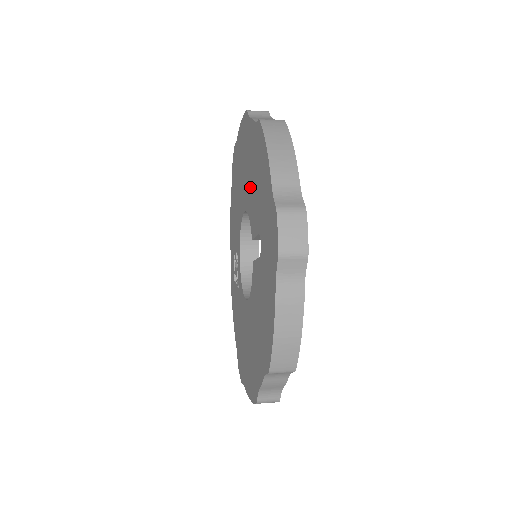
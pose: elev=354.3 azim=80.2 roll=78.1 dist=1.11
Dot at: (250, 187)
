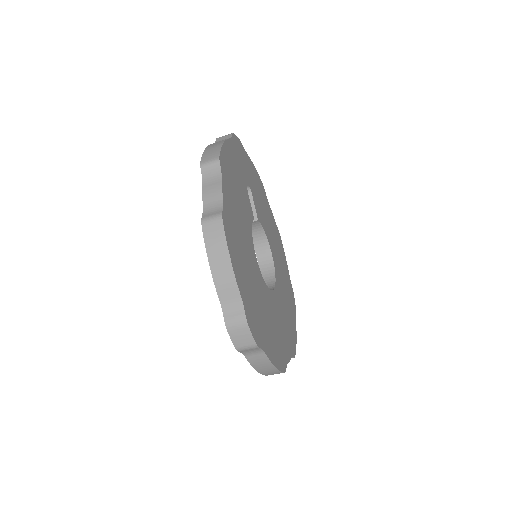
Dot at: occluded
